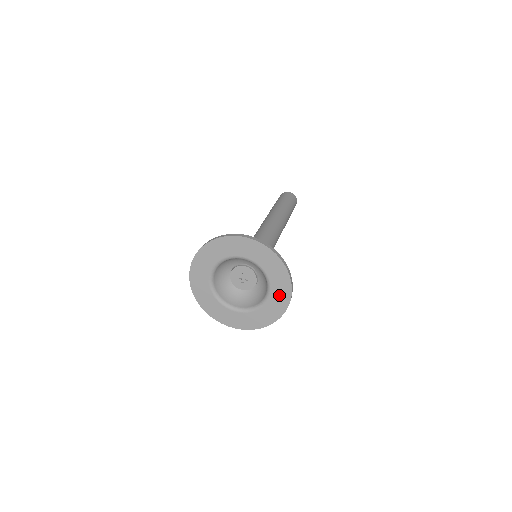
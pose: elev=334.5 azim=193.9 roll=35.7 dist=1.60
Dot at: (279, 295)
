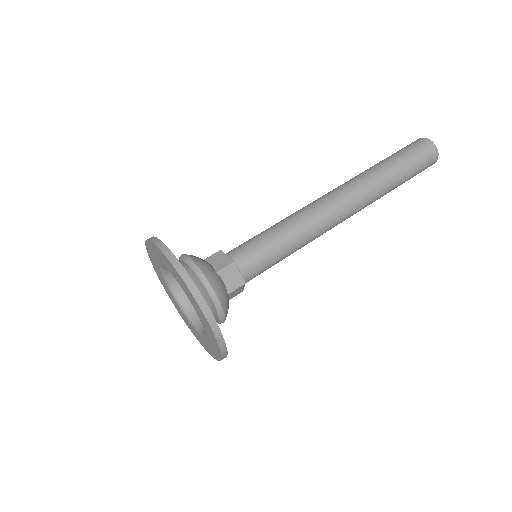
Dot at: (204, 322)
